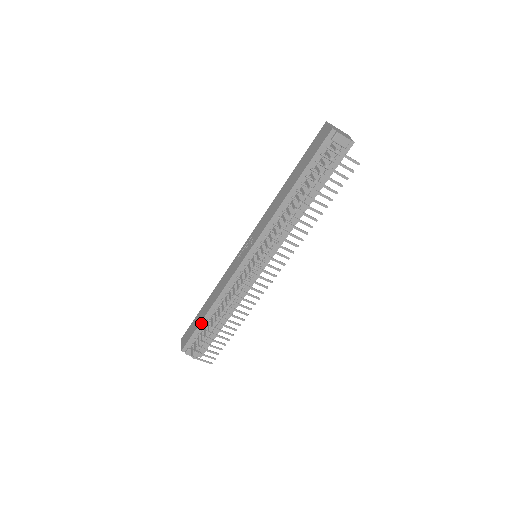
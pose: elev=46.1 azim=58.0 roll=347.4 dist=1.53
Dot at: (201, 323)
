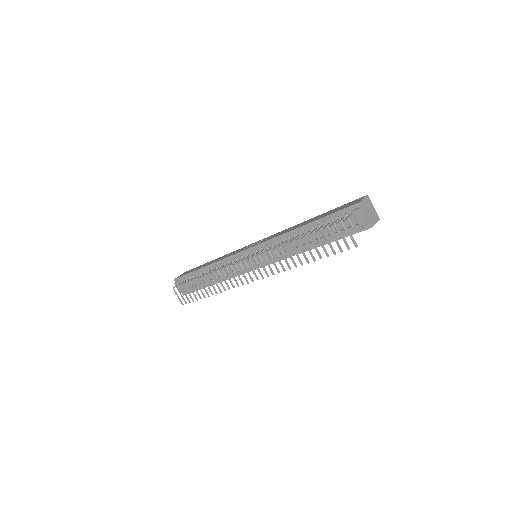
Dot at: (195, 271)
